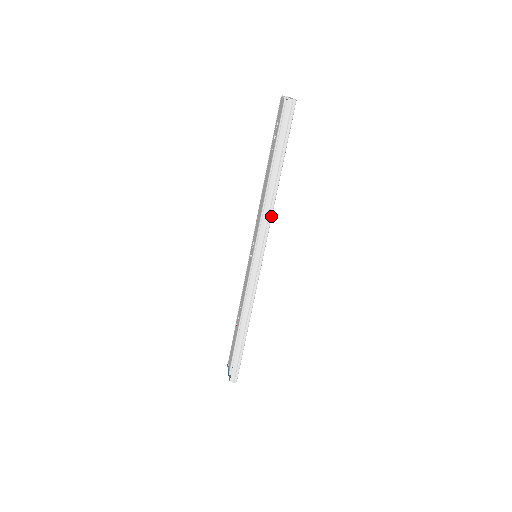
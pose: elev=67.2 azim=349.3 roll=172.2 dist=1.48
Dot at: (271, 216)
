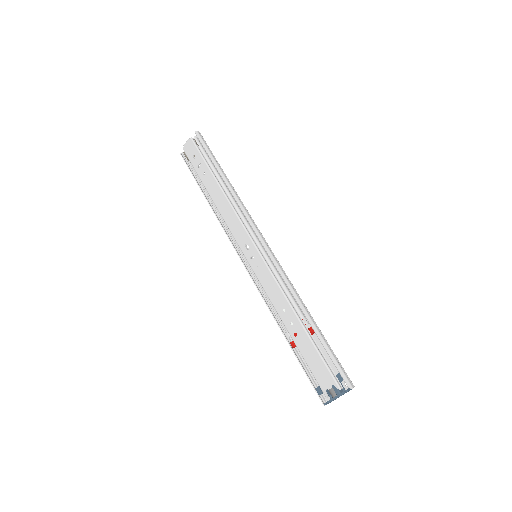
Dot at: (244, 206)
